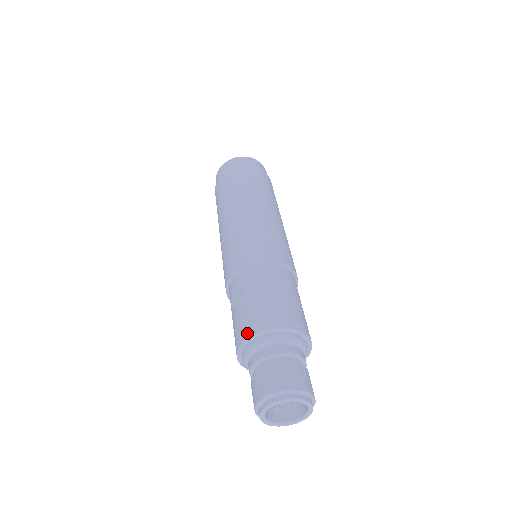
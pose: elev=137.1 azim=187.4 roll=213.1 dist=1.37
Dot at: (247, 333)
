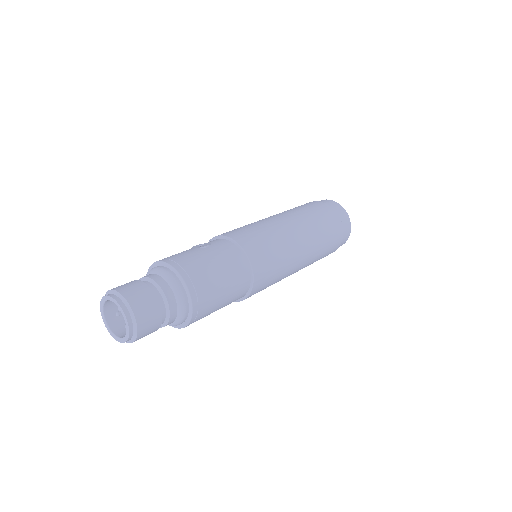
Dot at: (169, 260)
